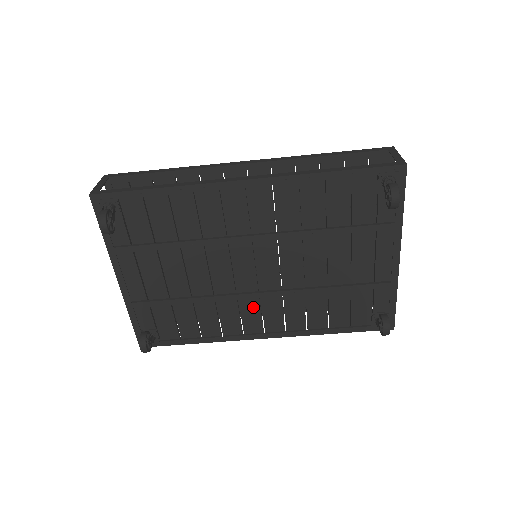
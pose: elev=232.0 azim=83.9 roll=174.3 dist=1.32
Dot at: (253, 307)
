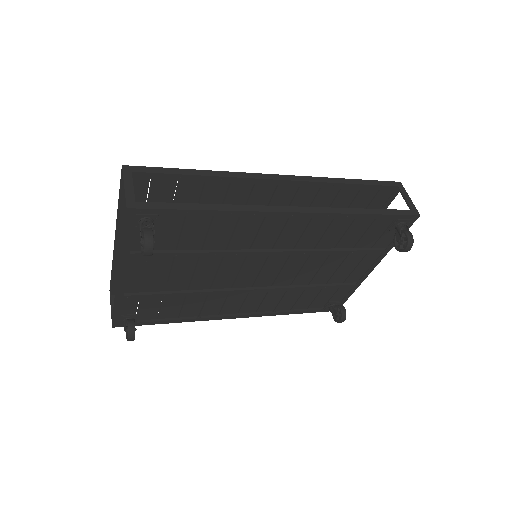
Dot at: (239, 297)
